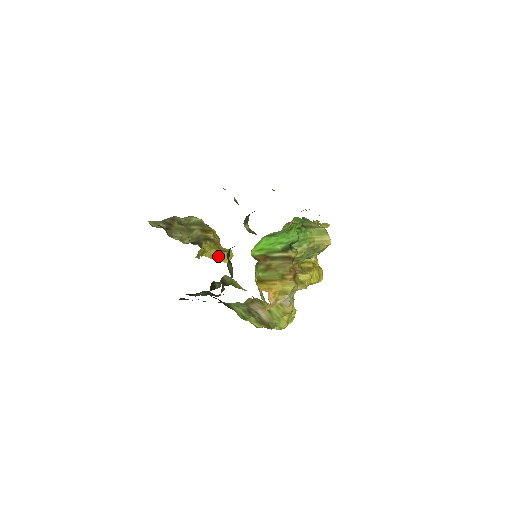
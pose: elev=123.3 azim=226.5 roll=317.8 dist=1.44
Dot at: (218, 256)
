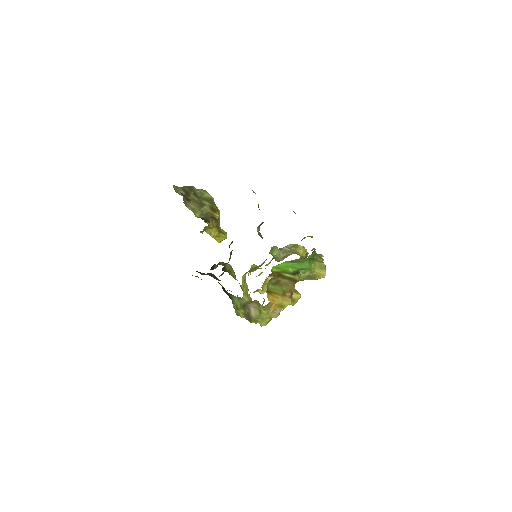
Dot at: (216, 235)
